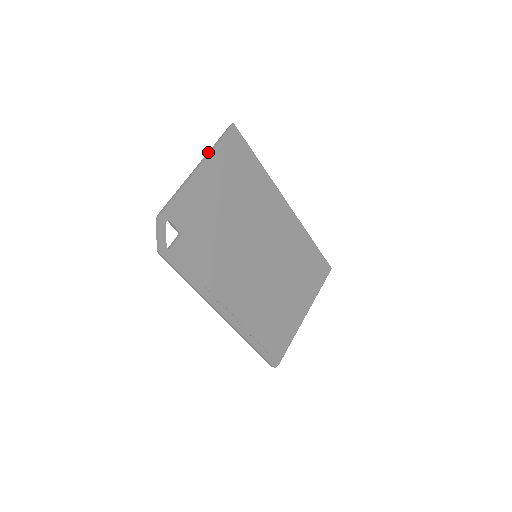
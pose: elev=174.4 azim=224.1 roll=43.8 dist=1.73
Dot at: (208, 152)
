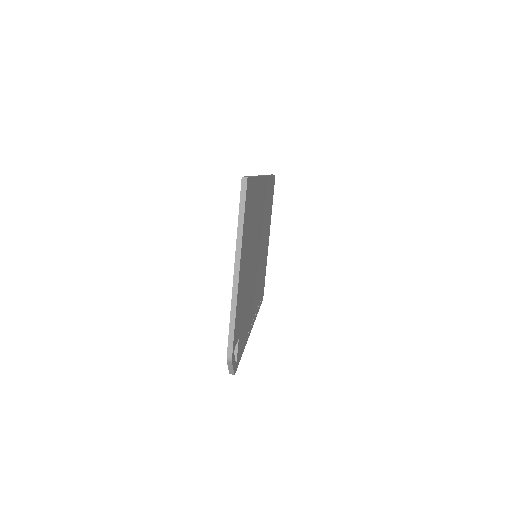
Dot at: (237, 242)
